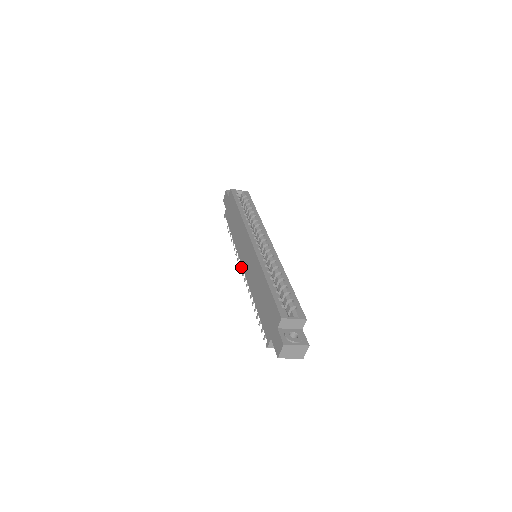
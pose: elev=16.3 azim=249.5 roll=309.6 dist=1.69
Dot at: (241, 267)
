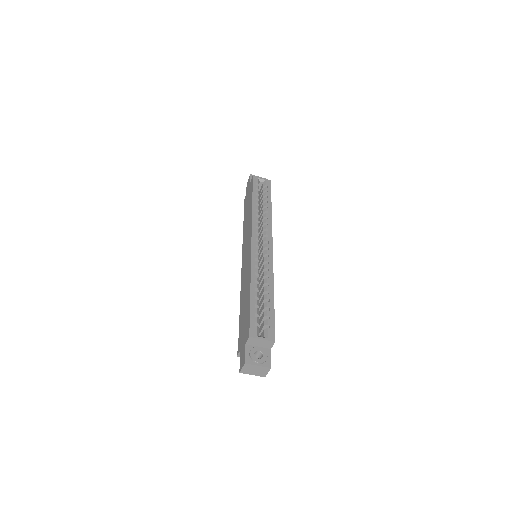
Dot at: occluded
